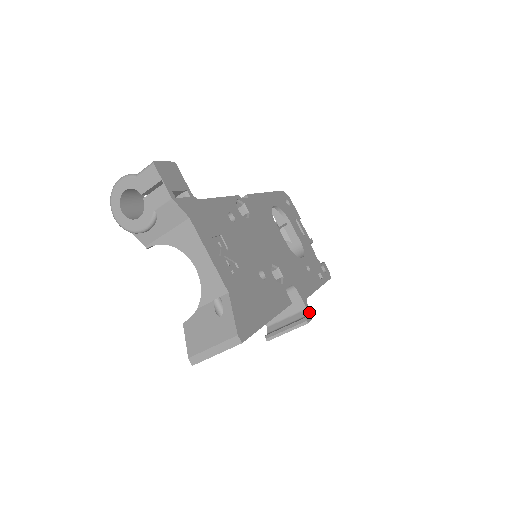
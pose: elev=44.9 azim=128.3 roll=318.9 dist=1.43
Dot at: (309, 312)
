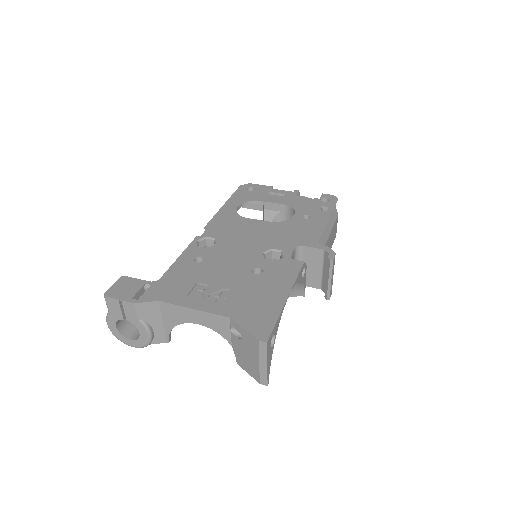
Dot at: (329, 250)
